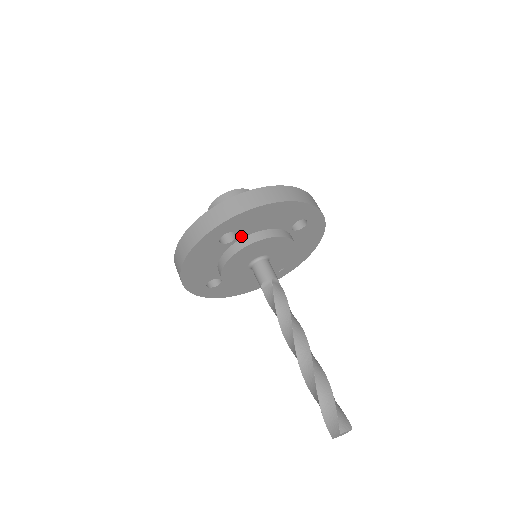
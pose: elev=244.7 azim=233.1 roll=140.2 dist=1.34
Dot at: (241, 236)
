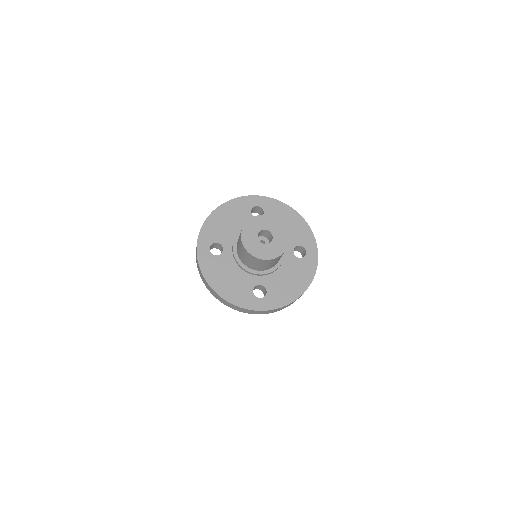
Dot at: occluded
